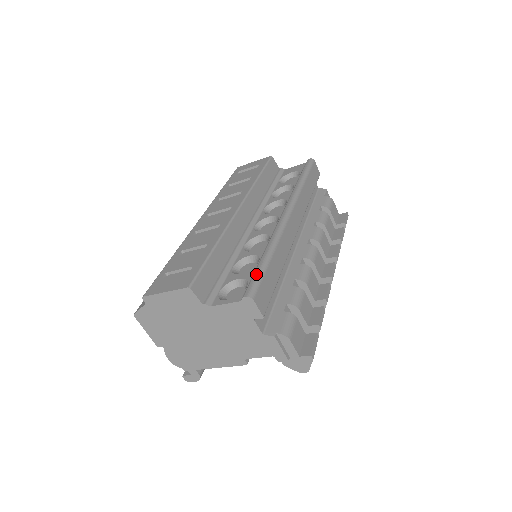
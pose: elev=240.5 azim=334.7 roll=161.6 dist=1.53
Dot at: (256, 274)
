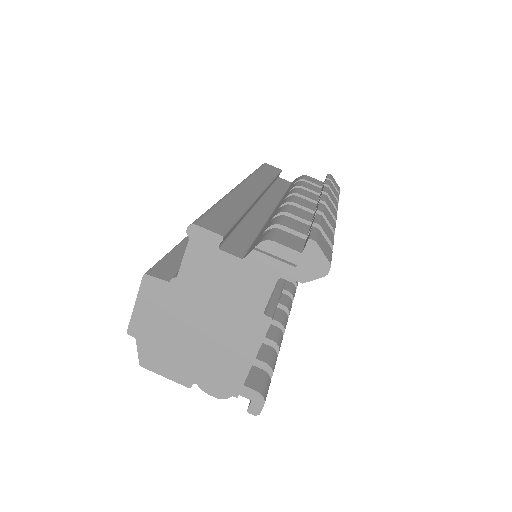
Dot at: occluded
